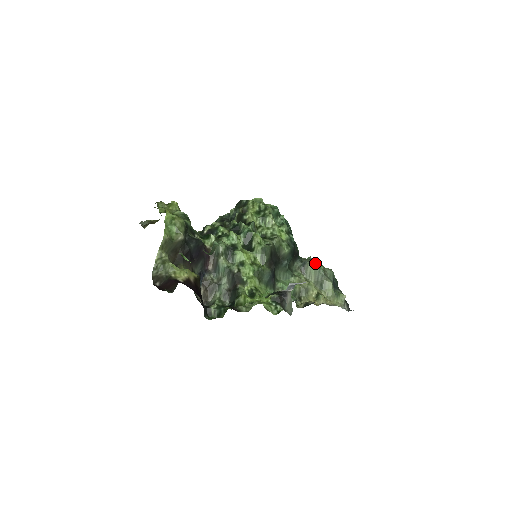
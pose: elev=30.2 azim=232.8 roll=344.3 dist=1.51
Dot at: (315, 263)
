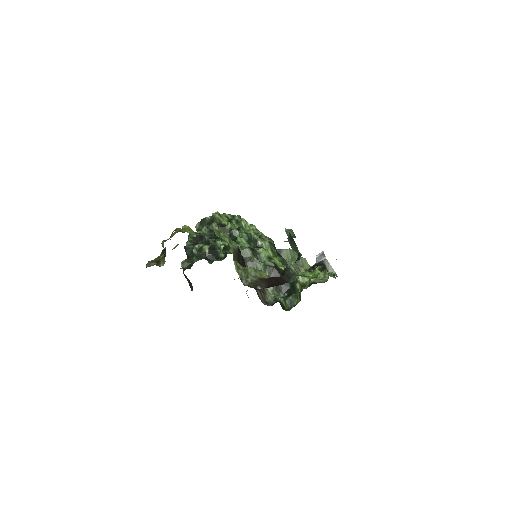
Dot at: occluded
